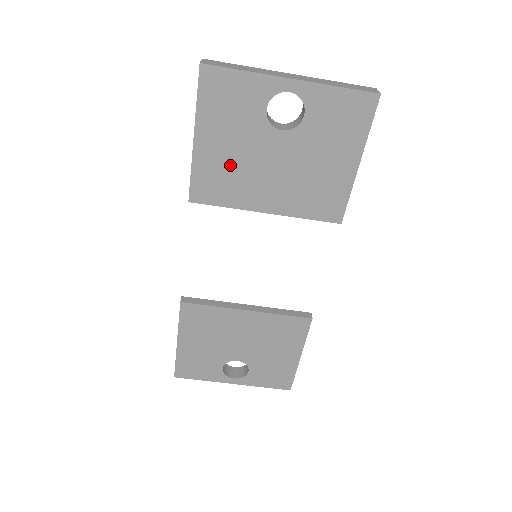
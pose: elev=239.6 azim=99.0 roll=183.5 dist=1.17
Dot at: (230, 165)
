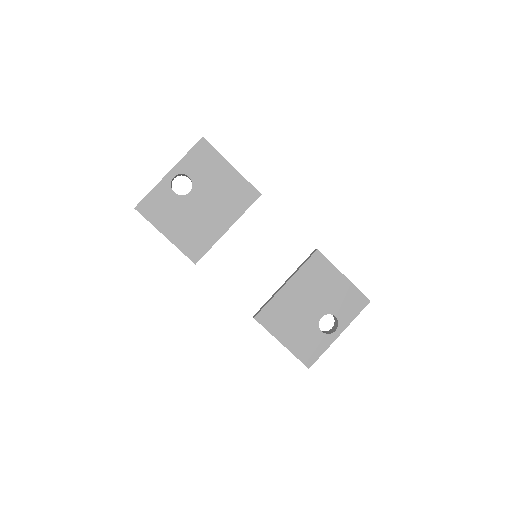
Dot at: (190, 229)
